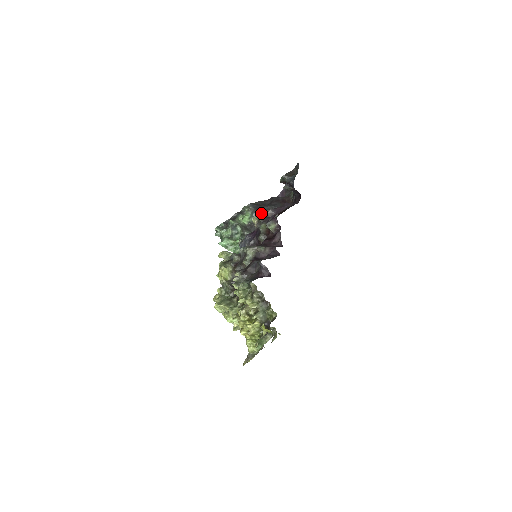
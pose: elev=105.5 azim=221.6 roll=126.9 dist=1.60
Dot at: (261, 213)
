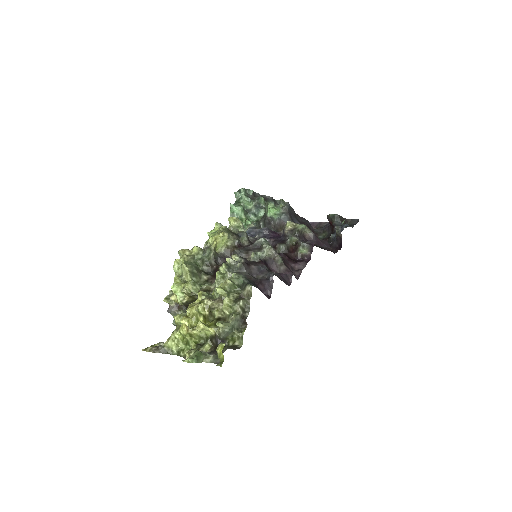
Dot at: (304, 226)
